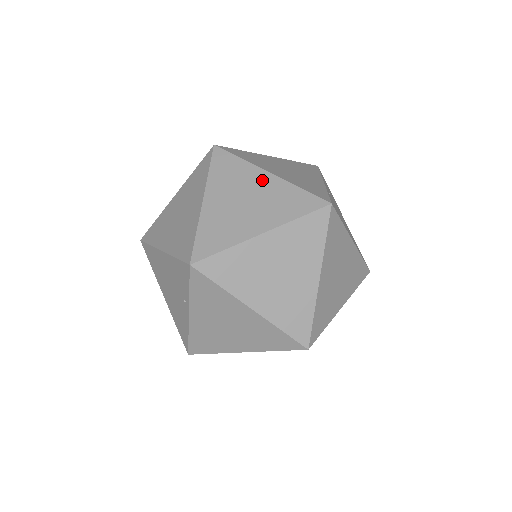
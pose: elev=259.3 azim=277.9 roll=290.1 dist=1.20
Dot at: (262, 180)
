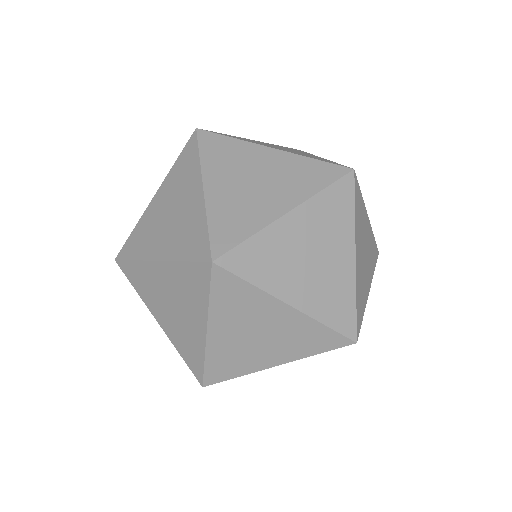
Dot at: occluded
